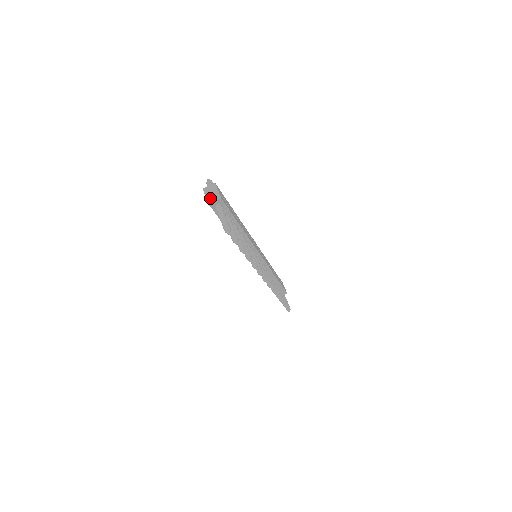
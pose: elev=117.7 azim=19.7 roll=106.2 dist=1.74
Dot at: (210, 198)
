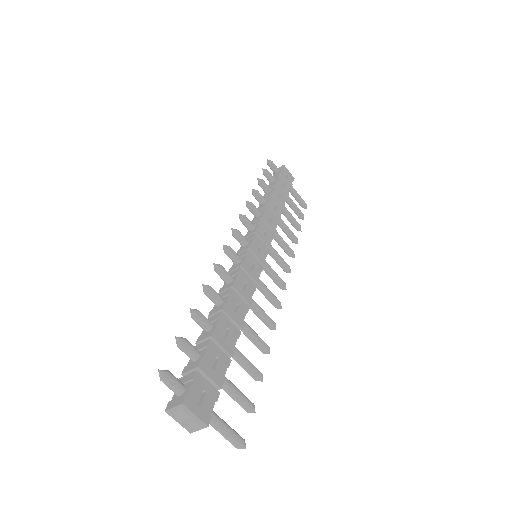
Dot at: (188, 429)
